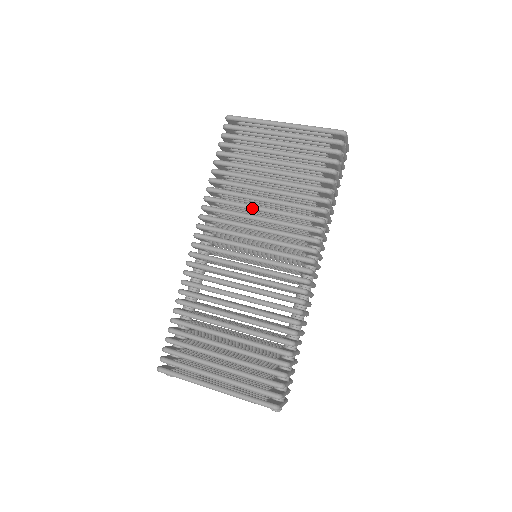
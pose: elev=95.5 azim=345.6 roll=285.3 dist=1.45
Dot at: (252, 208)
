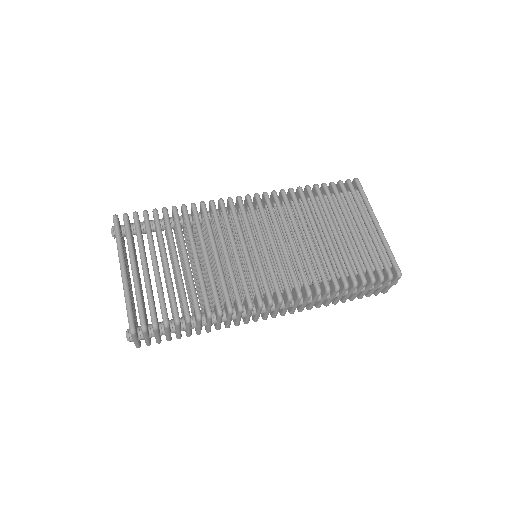
Dot at: (296, 230)
